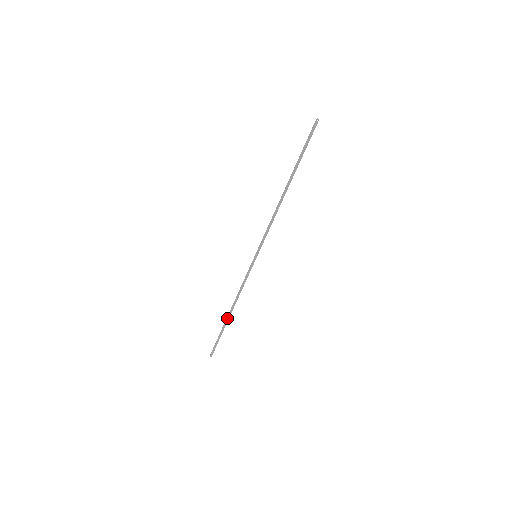
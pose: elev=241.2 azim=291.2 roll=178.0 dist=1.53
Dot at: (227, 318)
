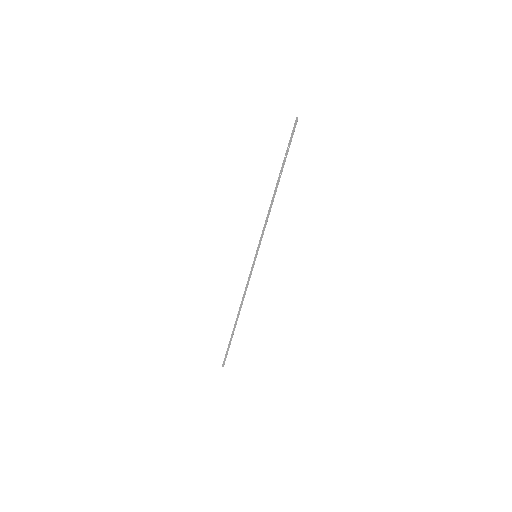
Dot at: (235, 323)
